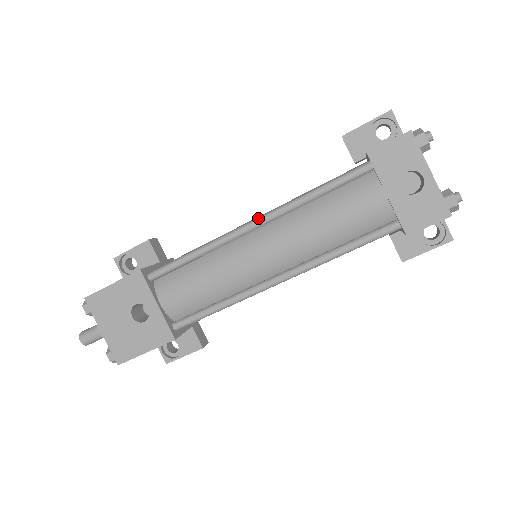
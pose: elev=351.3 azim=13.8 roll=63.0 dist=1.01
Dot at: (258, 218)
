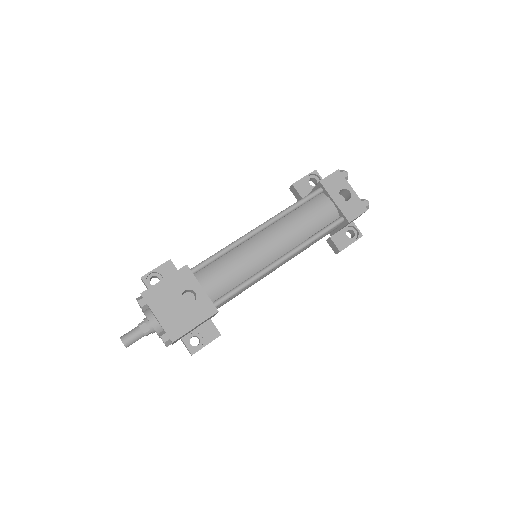
Dot at: (263, 223)
